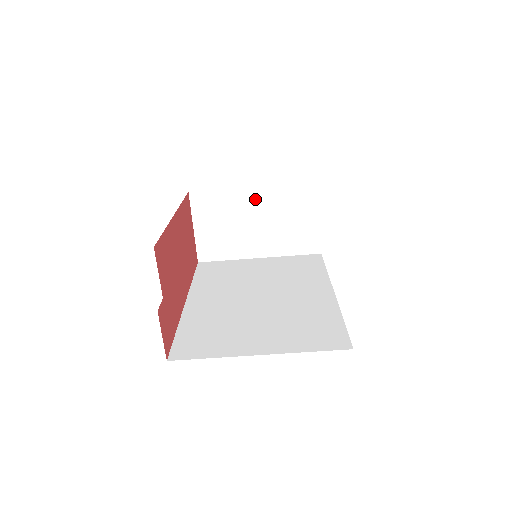
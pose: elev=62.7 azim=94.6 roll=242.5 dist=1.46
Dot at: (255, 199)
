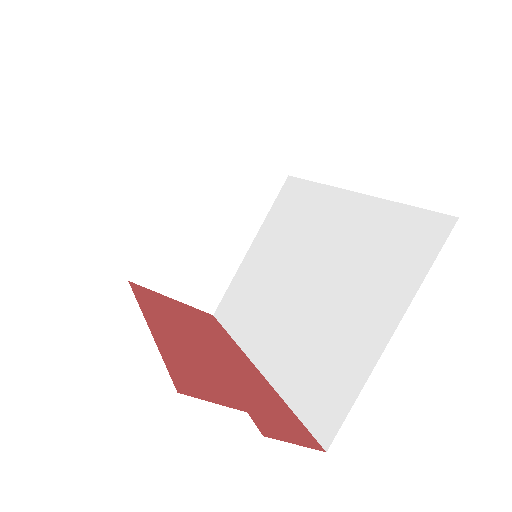
Dot at: (183, 211)
